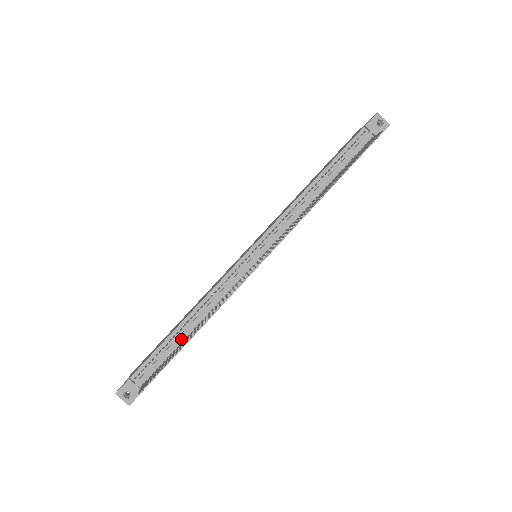
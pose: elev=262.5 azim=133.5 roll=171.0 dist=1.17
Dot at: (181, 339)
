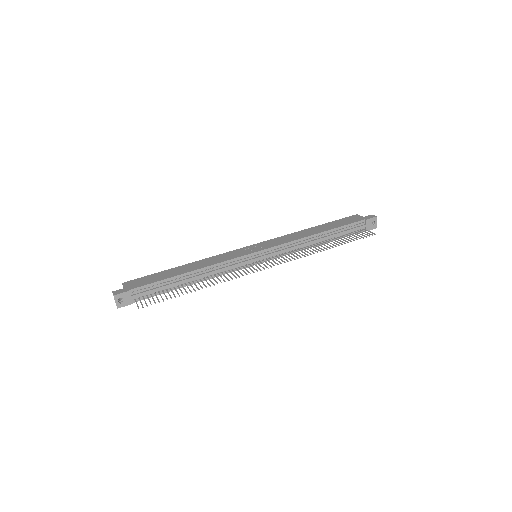
Dot at: (179, 283)
